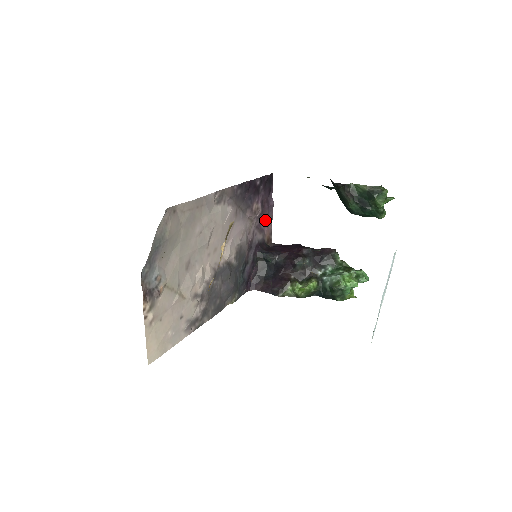
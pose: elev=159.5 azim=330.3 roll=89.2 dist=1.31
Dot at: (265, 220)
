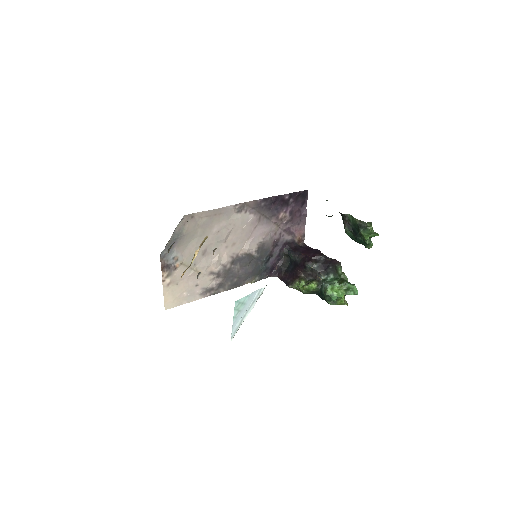
Dot at: (296, 225)
